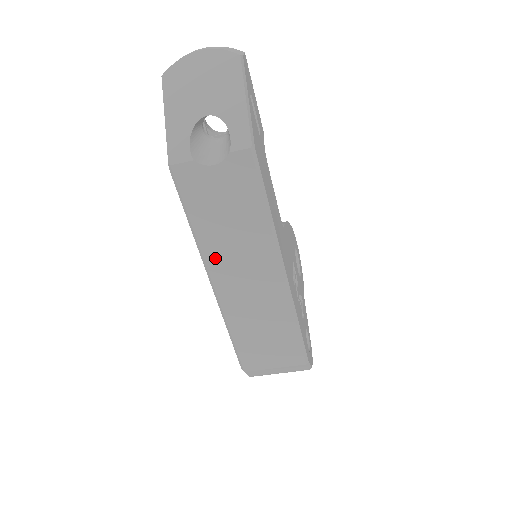
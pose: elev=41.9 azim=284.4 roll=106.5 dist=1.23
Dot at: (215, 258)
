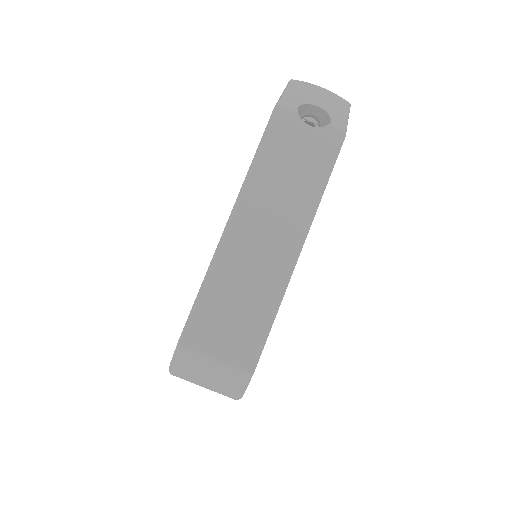
Dot at: (252, 198)
